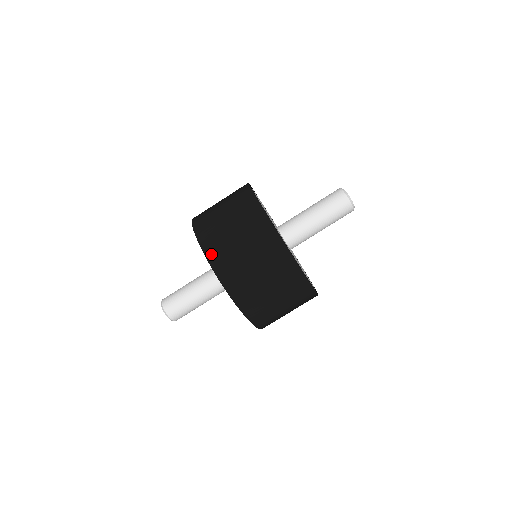
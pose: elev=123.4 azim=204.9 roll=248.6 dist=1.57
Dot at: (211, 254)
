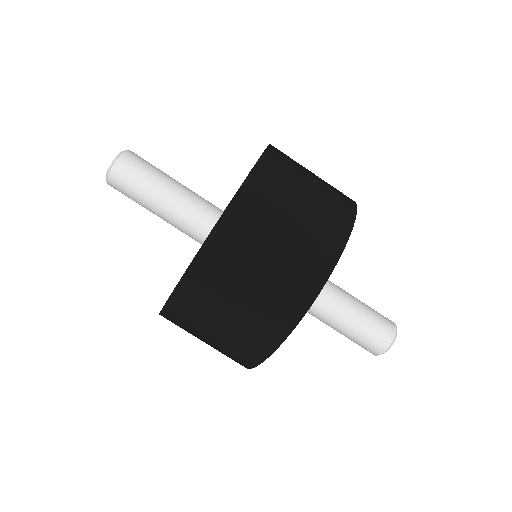
Dot at: (271, 159)
